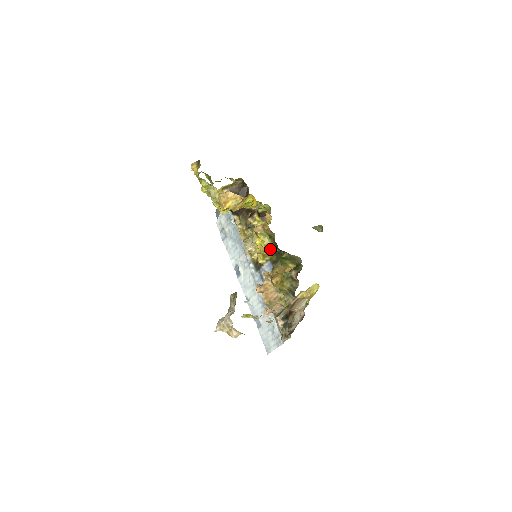
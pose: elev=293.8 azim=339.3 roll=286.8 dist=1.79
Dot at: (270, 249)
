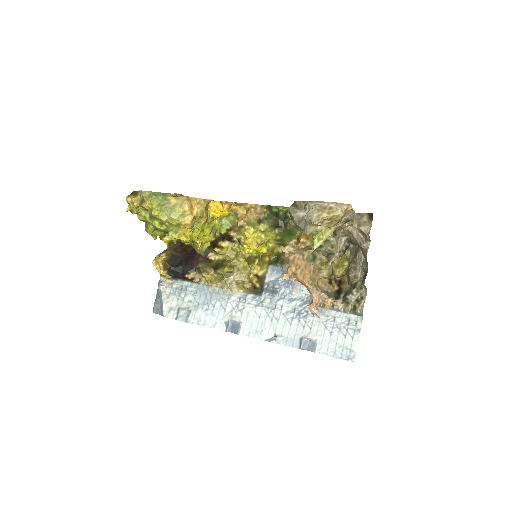
Dot at: (268, 233)
